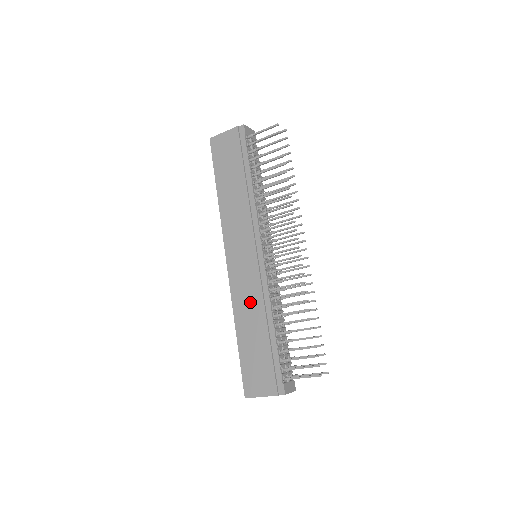
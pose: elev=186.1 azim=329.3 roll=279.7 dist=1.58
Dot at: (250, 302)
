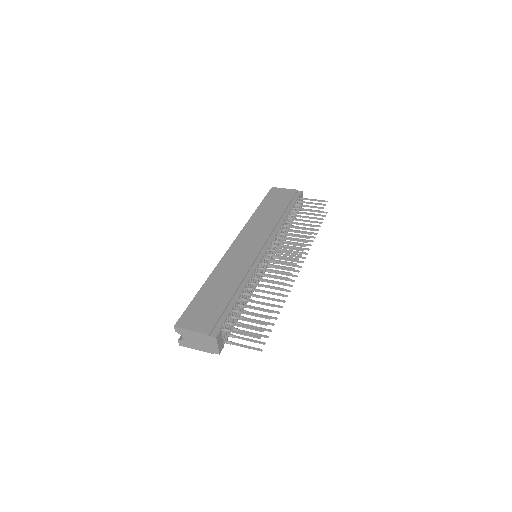
Dot at: (233, 270)
